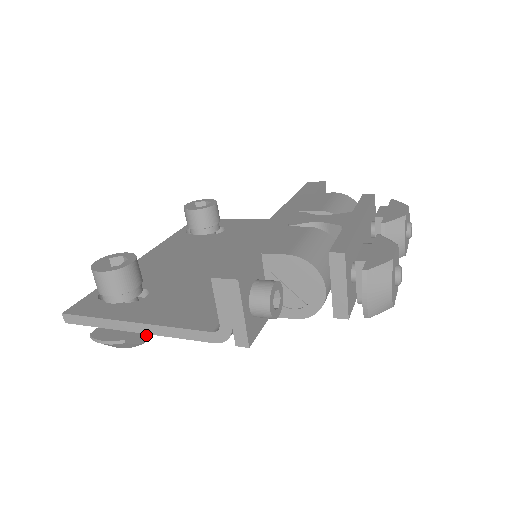
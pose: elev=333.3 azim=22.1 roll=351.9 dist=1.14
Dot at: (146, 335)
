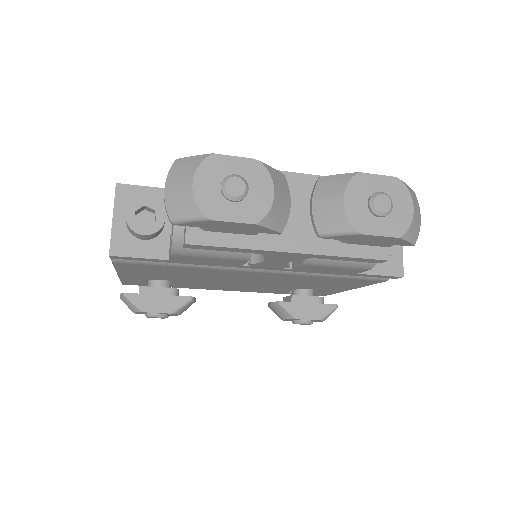
Dot at: (151, 308)
